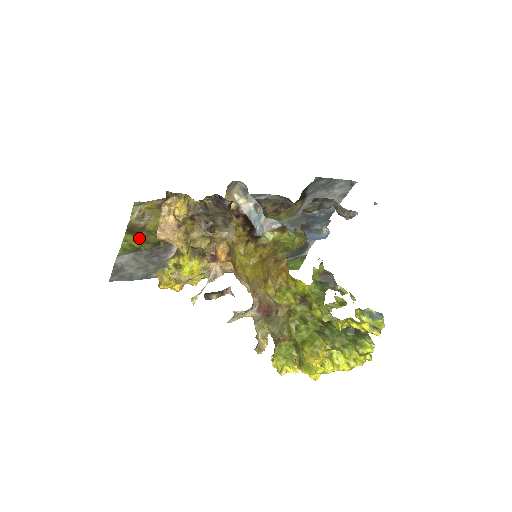
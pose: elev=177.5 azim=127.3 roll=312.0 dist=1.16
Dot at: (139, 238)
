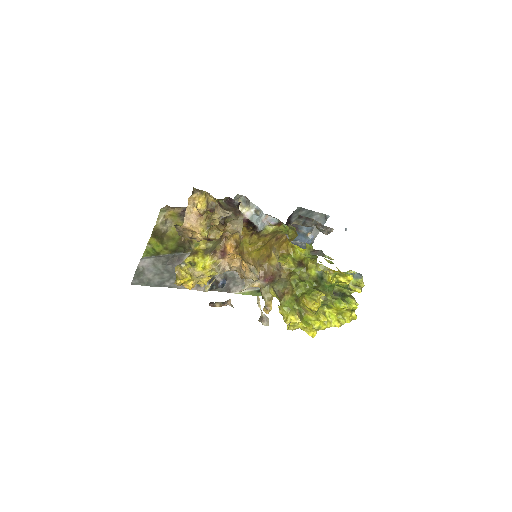
Dot at: (160, 243)
